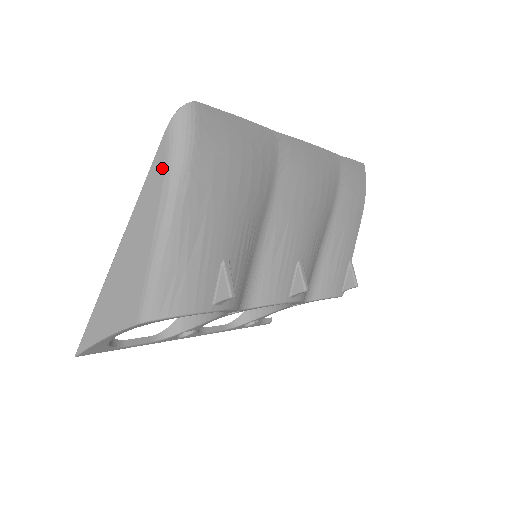
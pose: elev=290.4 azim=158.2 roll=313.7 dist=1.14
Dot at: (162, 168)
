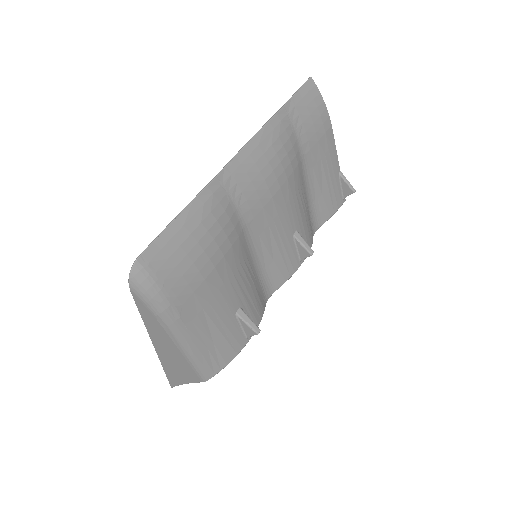
Dot at: (149, 313)
